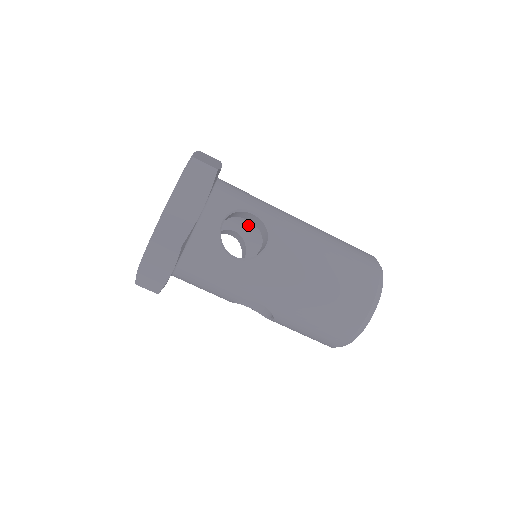
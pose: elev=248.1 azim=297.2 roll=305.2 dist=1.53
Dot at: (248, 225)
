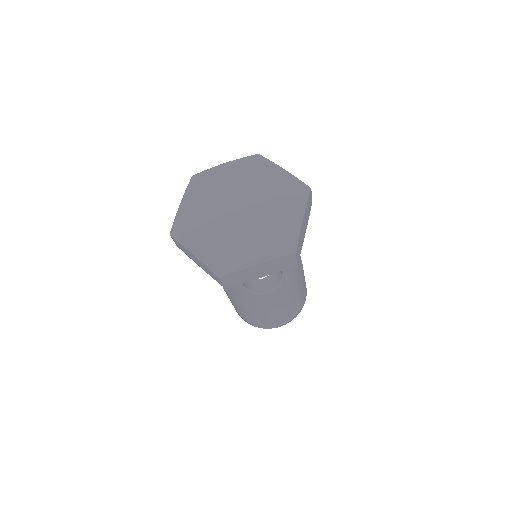
Dot at: occluded
